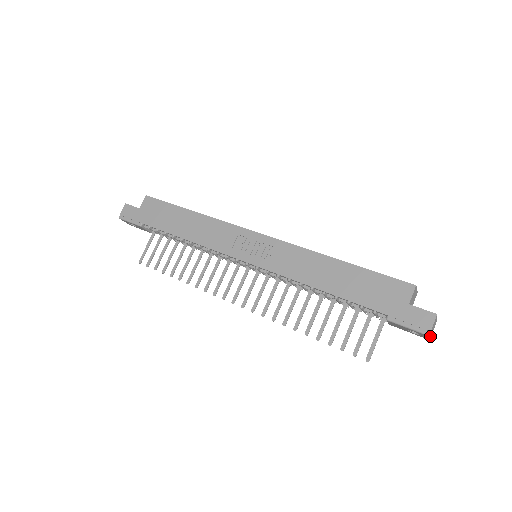
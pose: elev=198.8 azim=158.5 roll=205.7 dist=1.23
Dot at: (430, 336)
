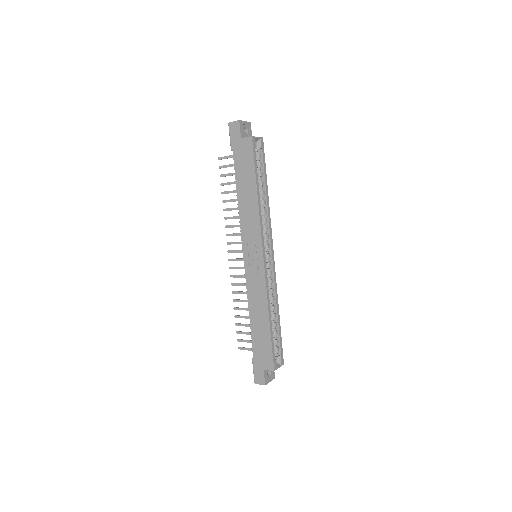
Dot at: occluded
